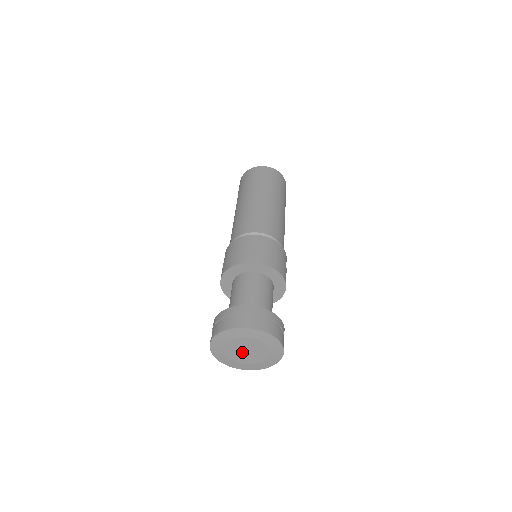
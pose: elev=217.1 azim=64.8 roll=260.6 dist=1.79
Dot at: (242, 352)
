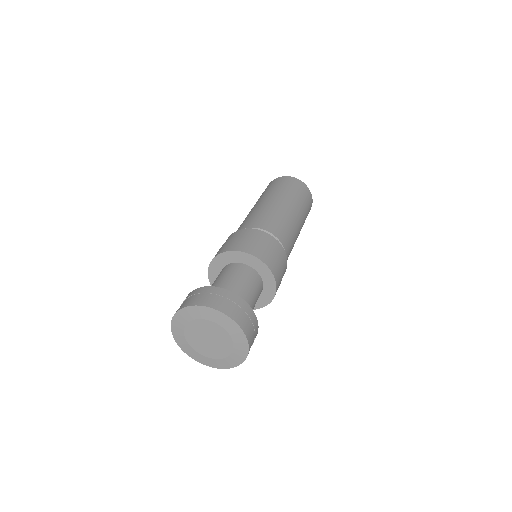
Dot at: (208, 343)
